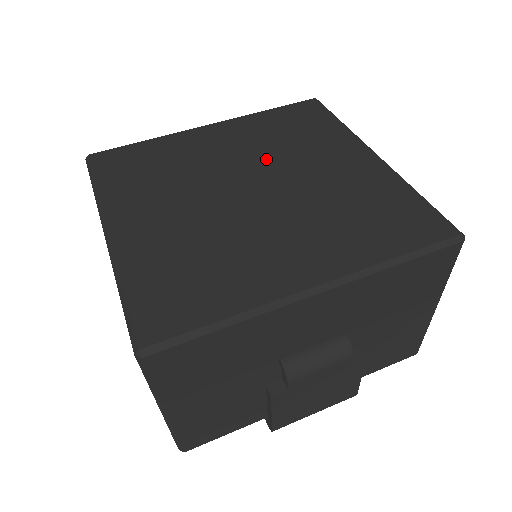
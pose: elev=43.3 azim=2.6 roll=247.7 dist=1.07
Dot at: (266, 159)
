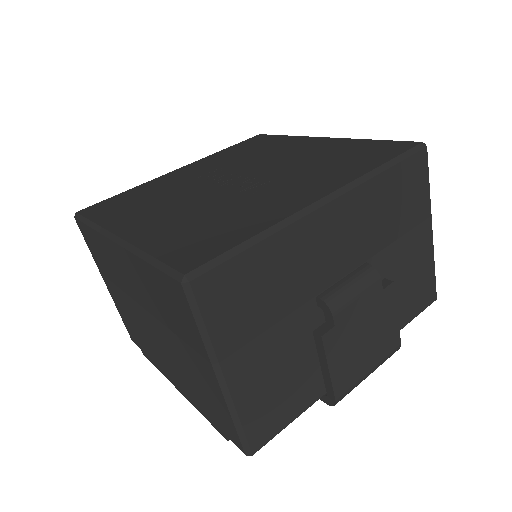
Dot at: (238, 166)
